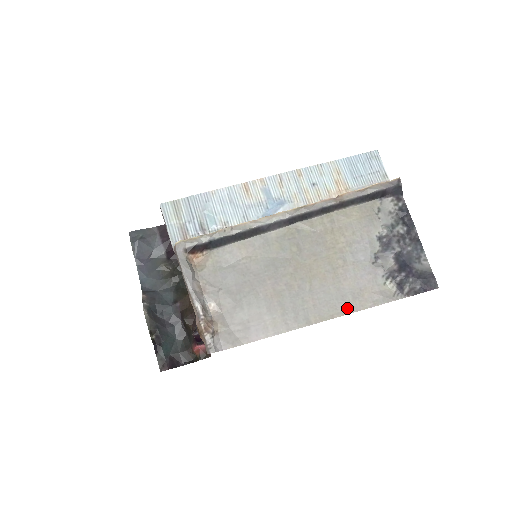
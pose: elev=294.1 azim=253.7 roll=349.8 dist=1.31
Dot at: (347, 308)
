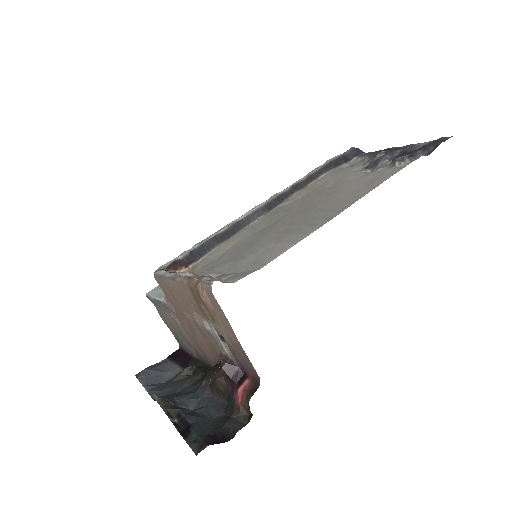
Dot at: (367, 190)
